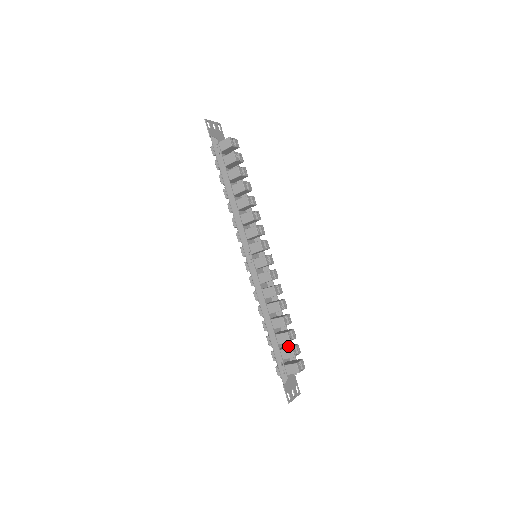
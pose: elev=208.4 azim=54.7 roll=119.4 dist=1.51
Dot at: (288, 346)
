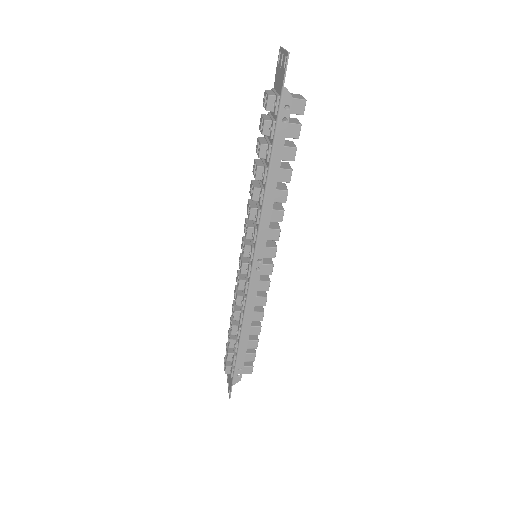
Dot at: occluded
